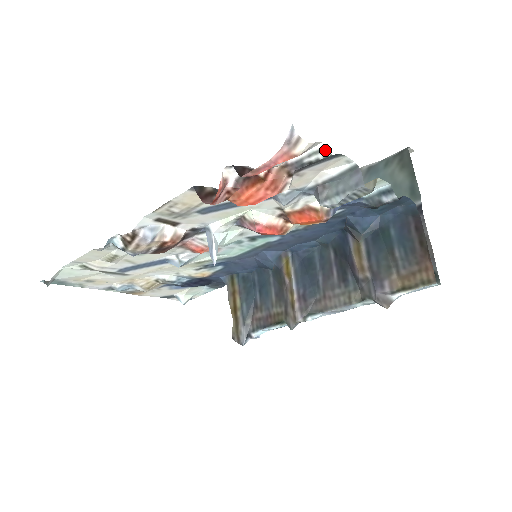
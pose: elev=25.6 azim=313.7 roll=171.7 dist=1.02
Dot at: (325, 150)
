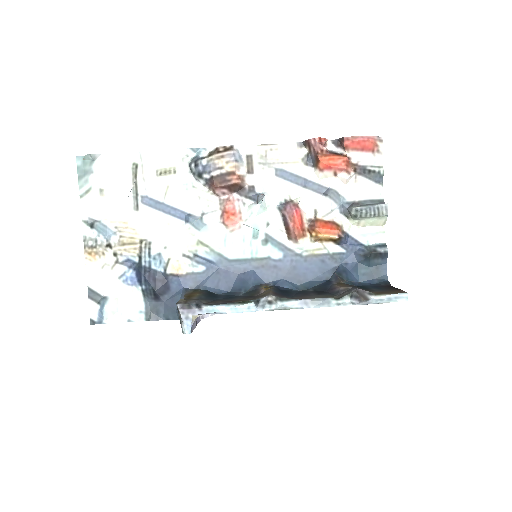
Dot at: (381, 167)
